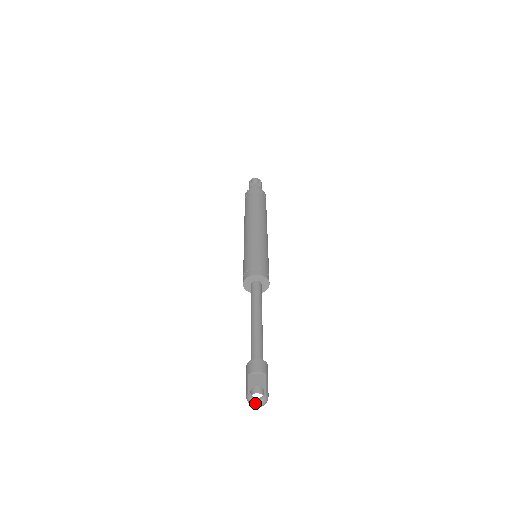
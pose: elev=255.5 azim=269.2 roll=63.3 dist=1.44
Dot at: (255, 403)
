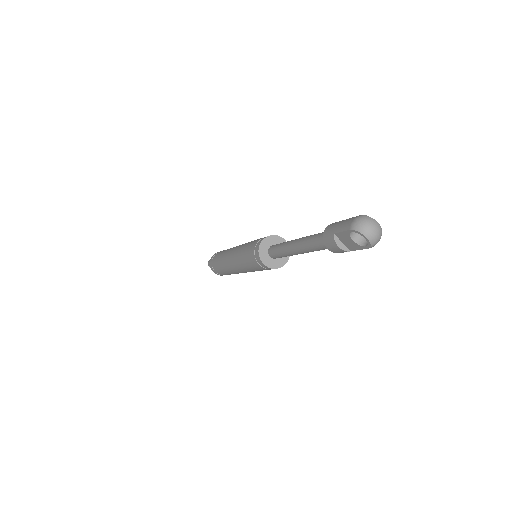
Dot at: (374, 223)
